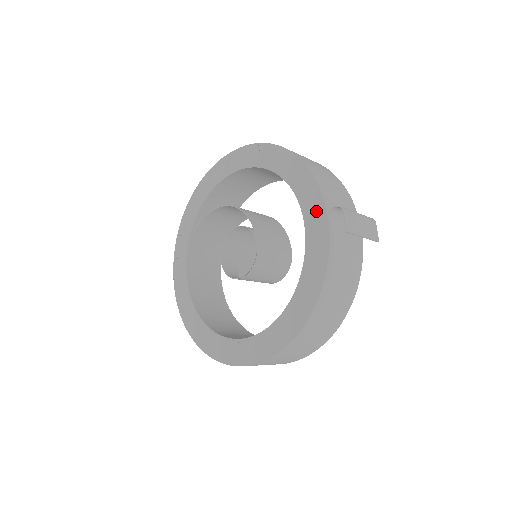
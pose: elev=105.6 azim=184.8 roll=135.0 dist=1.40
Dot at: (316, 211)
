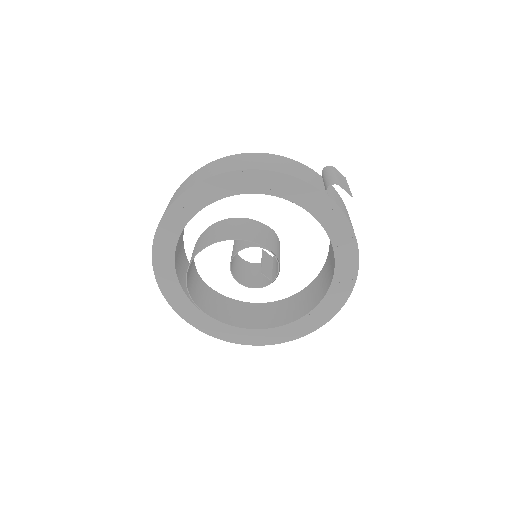
Dot at: (314, 198)
